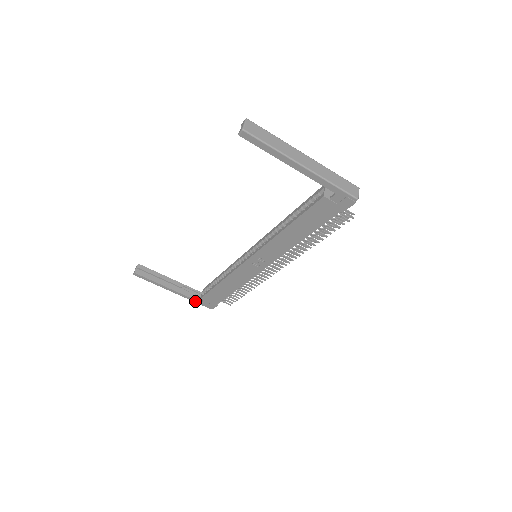
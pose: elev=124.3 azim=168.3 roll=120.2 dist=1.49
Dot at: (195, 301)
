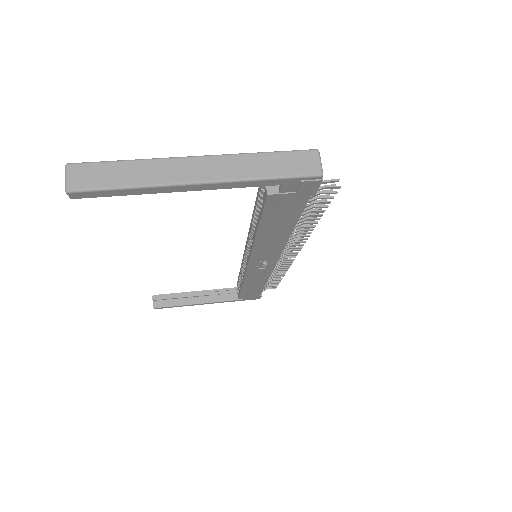
Dot at: occluded
